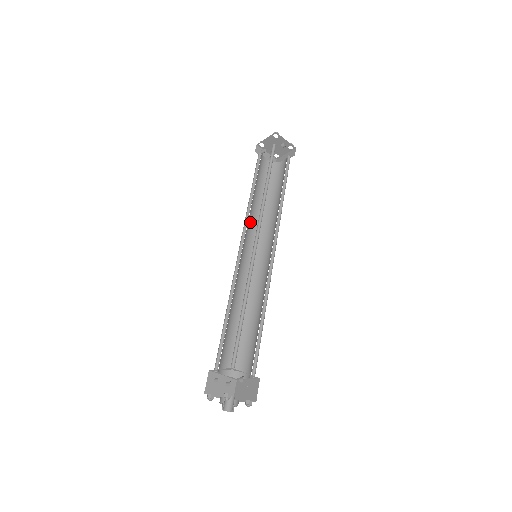
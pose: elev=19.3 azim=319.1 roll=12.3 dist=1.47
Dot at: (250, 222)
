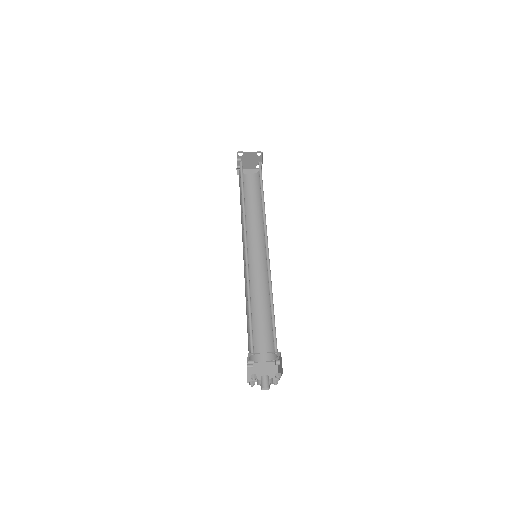
Dot at: occluded
